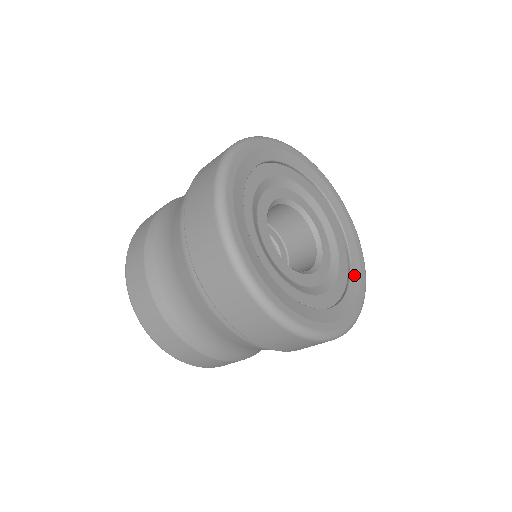
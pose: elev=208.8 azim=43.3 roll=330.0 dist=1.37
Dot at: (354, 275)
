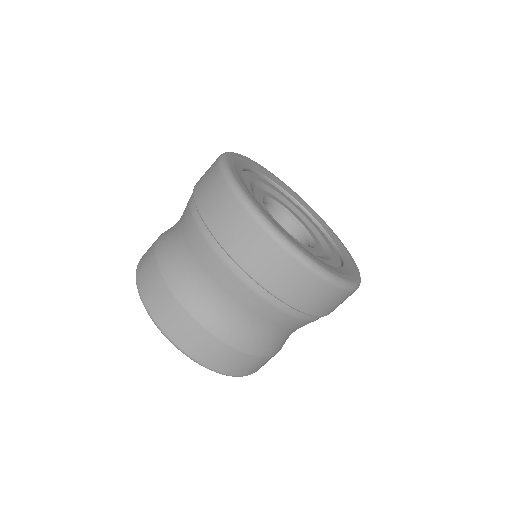
Dot at: (328, 265)
